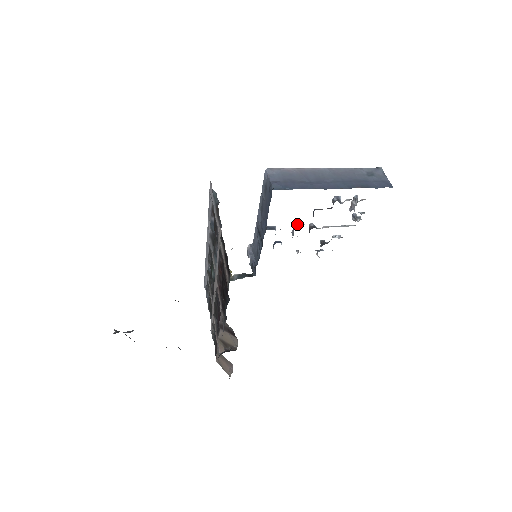
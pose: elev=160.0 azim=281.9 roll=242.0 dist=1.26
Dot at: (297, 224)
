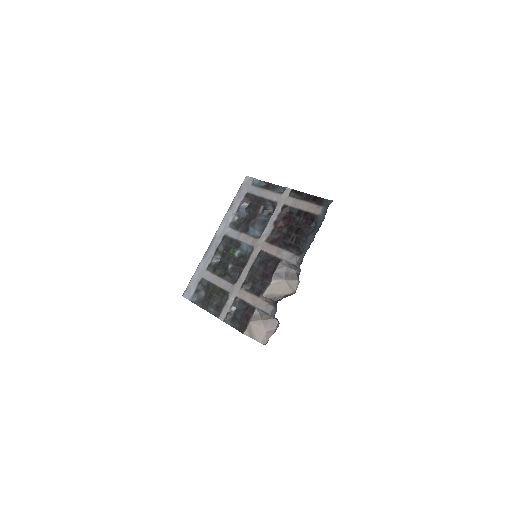
Dot at: occluded
